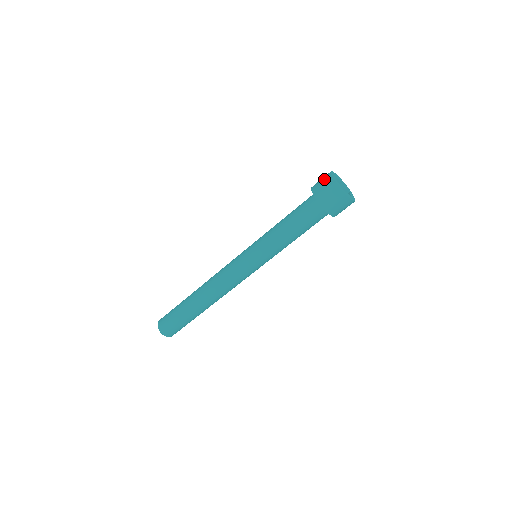
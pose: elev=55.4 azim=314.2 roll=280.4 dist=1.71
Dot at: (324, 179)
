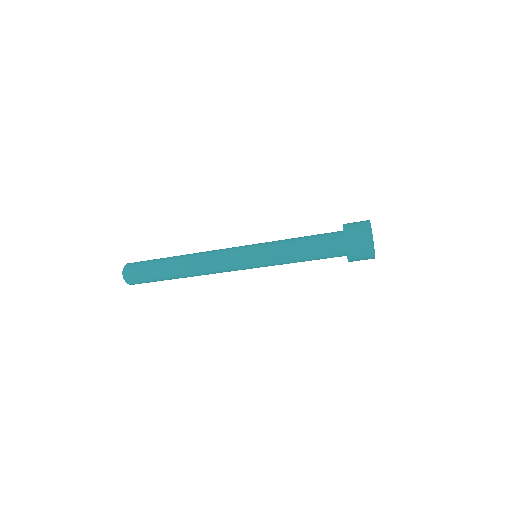
Dot at: (364, 251)
